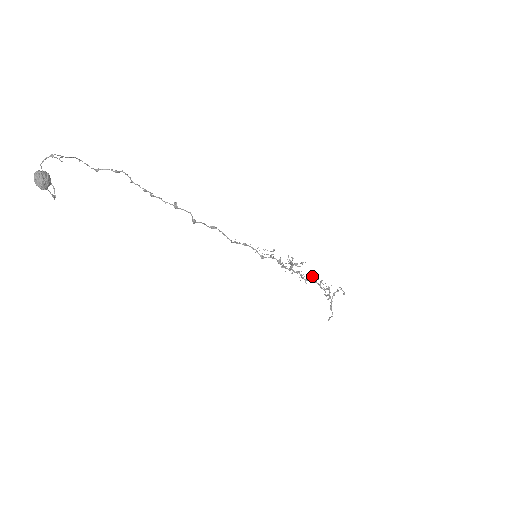
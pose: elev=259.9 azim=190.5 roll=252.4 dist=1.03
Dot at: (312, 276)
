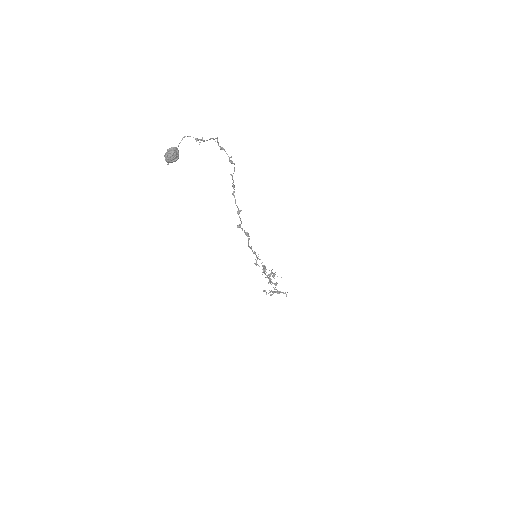
Dot at: (276, 284)
